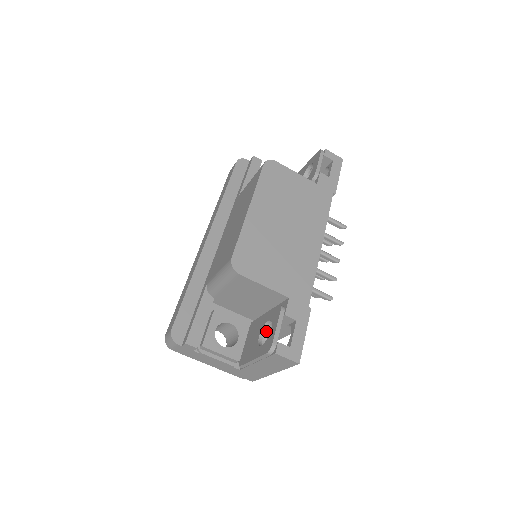
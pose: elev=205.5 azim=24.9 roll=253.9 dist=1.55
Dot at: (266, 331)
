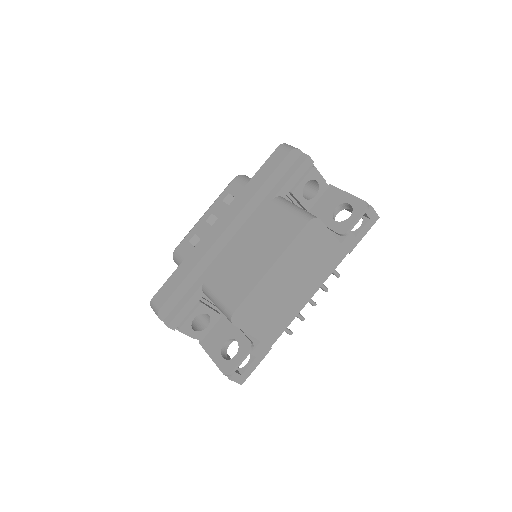
Dot at: occluded
